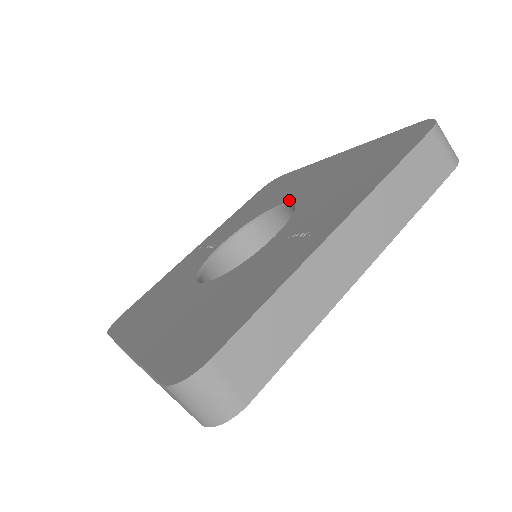
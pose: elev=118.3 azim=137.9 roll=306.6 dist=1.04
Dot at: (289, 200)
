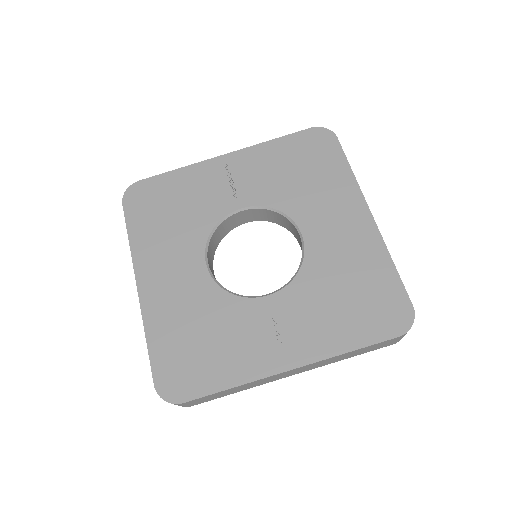
Dot at: (306, 238)
